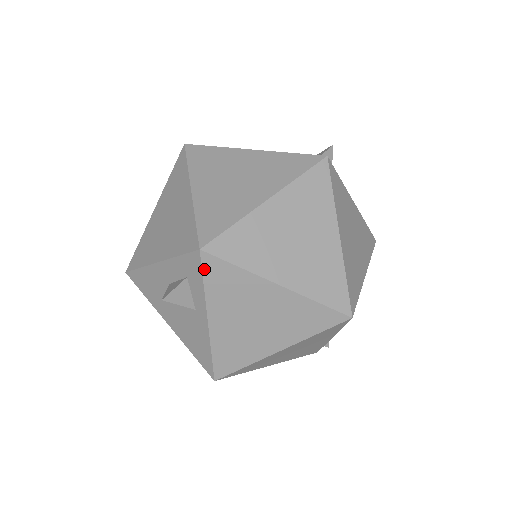
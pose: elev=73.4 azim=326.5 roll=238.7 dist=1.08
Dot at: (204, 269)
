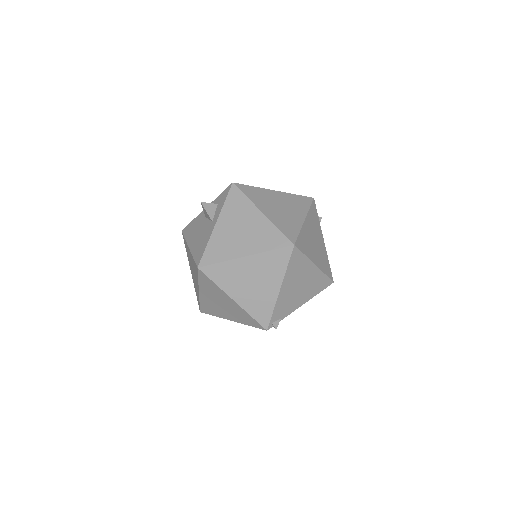
Dot at: (229, 193)
